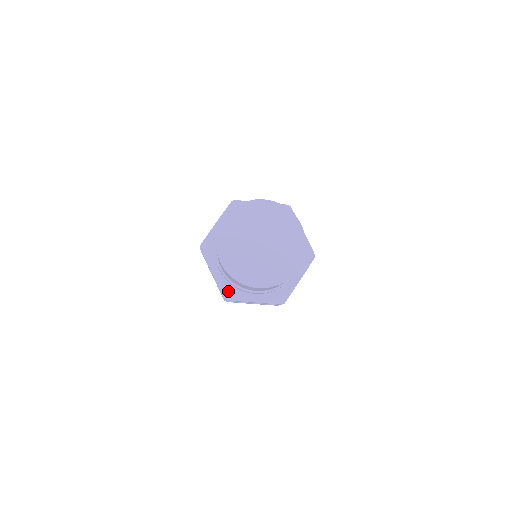
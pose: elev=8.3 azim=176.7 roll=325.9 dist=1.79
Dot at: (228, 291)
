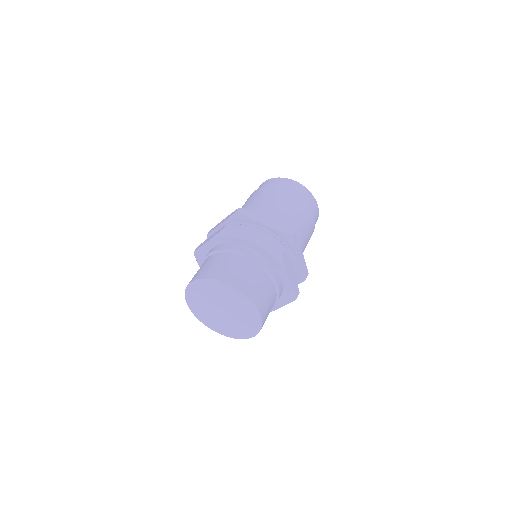
Dot at: occluded
